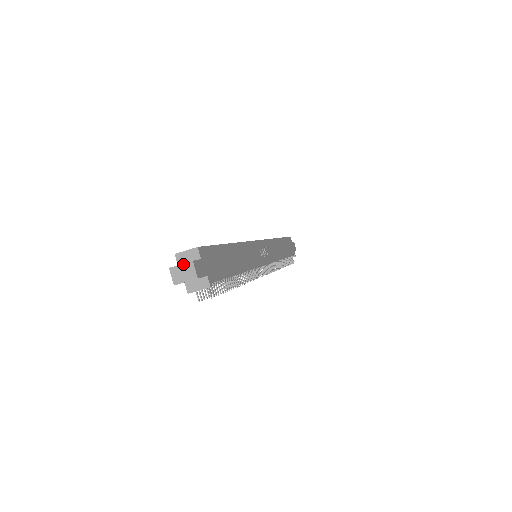
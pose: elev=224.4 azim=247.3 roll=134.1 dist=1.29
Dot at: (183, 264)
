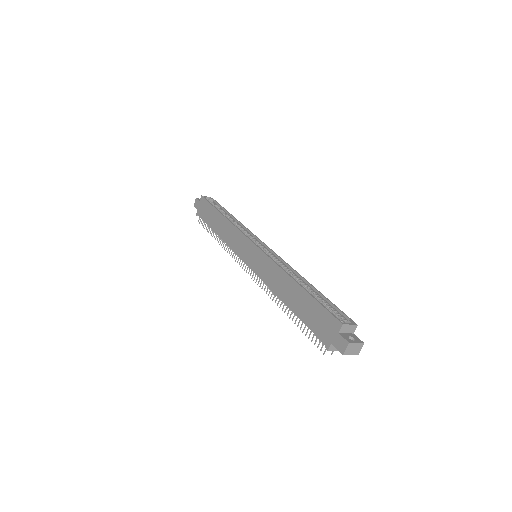
Dot at: (358, 343)
